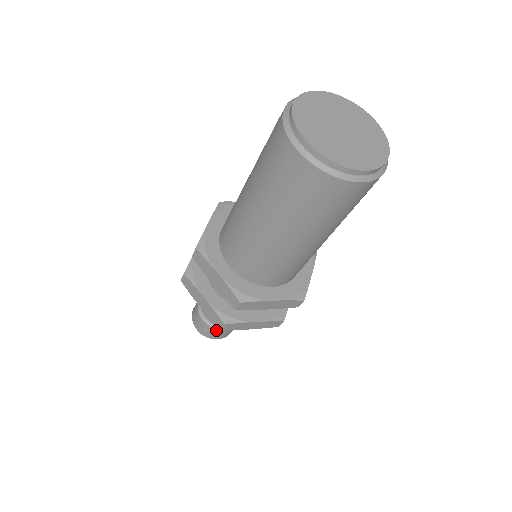
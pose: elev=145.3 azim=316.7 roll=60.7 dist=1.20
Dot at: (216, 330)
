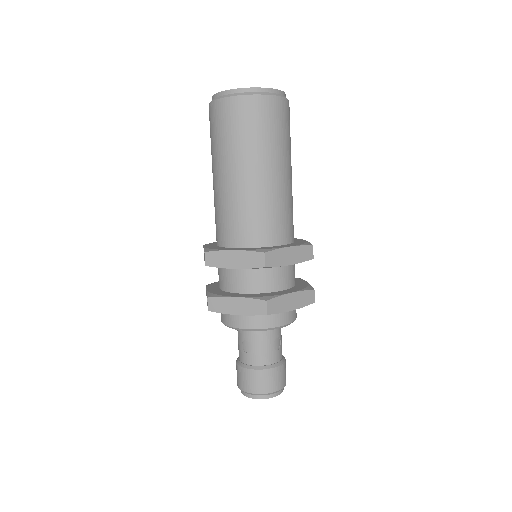
Dot at: (244, 370)
